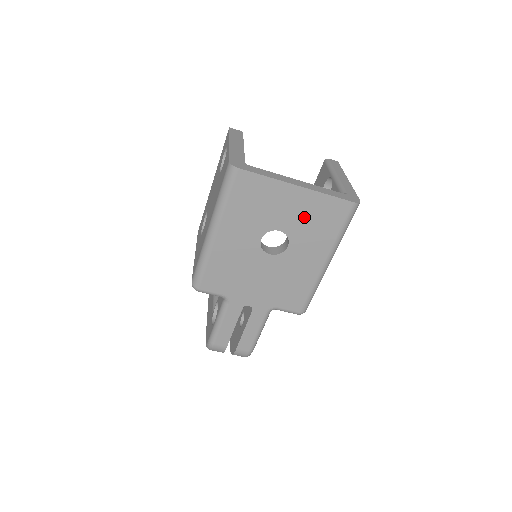
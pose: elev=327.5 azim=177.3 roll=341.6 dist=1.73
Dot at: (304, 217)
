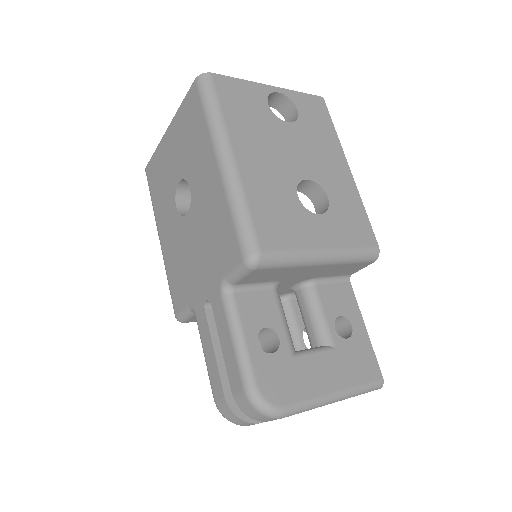
Dot at: (182, 146)
